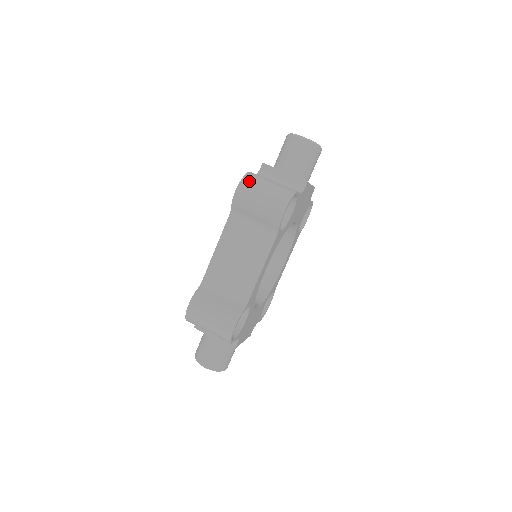
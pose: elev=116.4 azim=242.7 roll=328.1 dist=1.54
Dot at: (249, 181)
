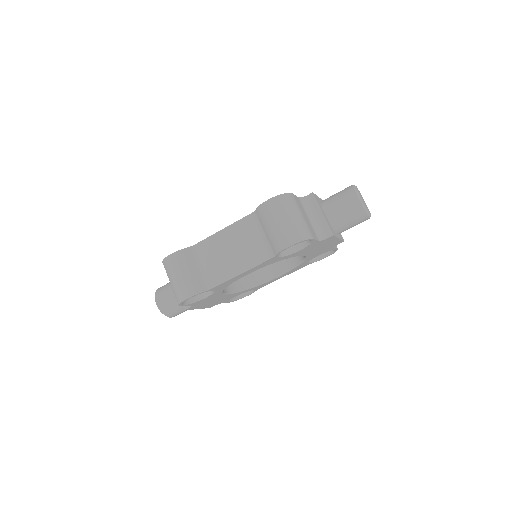
Dot at: (283, 201)
